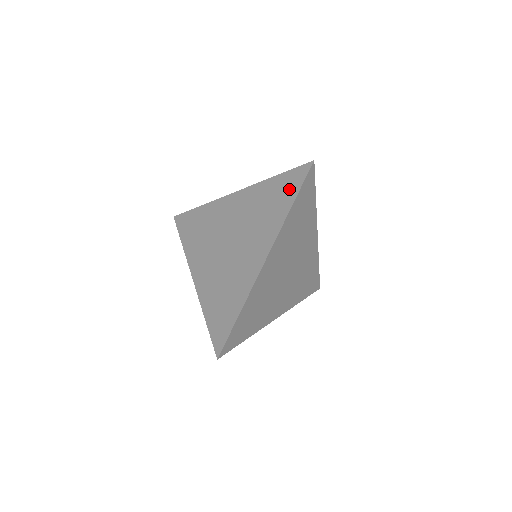
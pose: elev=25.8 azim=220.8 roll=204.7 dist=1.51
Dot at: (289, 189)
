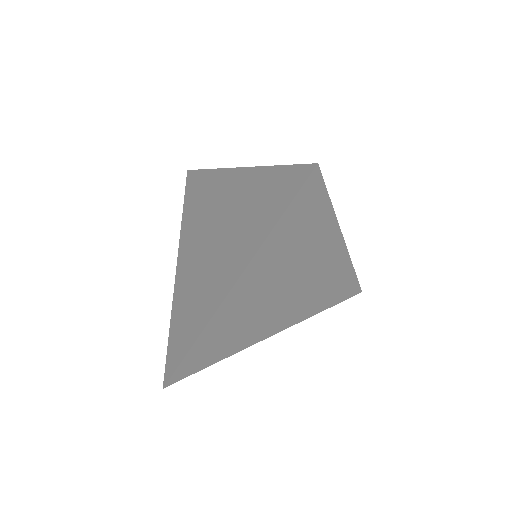
Dot at: (279, 197)
